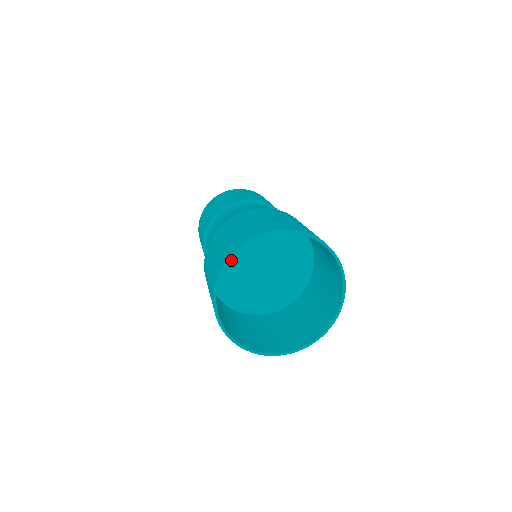
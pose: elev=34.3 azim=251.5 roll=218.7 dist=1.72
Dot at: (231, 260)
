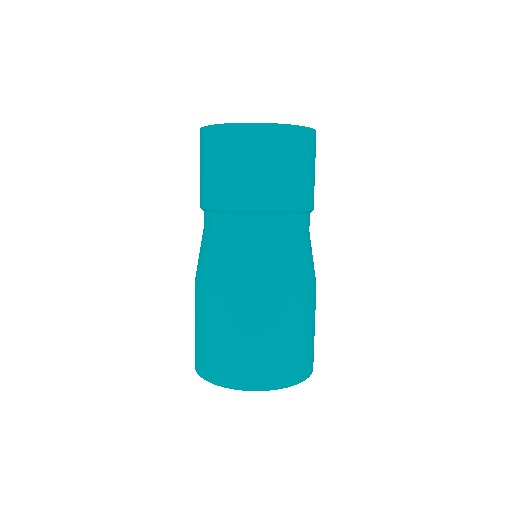
Dot at: occluded
